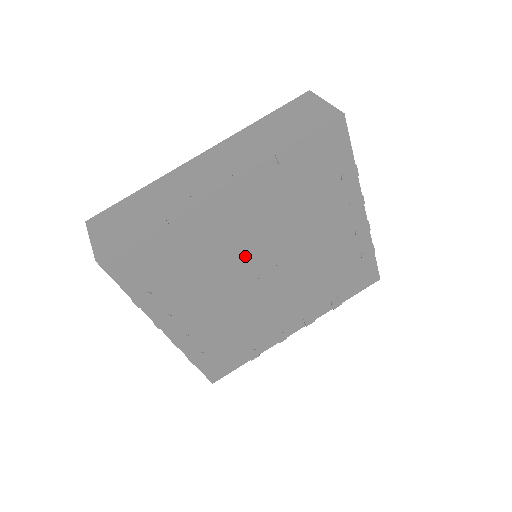
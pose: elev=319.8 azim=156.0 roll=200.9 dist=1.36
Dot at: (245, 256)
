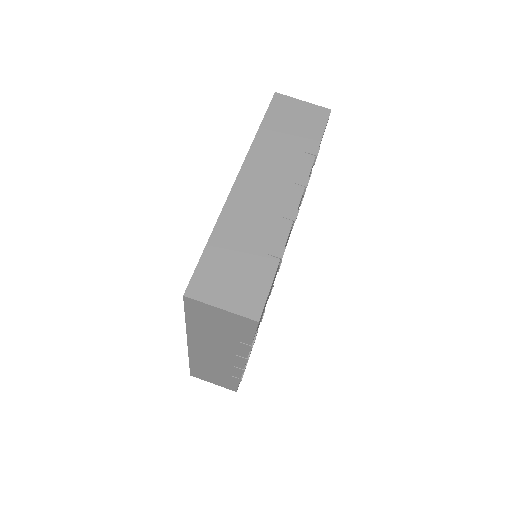
Dot at: occluded
